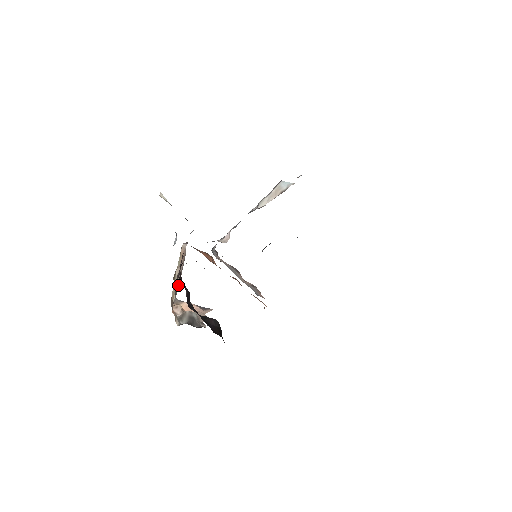
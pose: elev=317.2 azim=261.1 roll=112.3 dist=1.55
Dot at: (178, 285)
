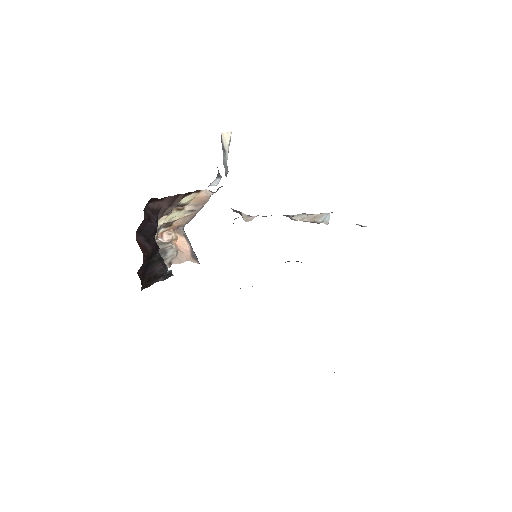
Dot at: (189, 219)
